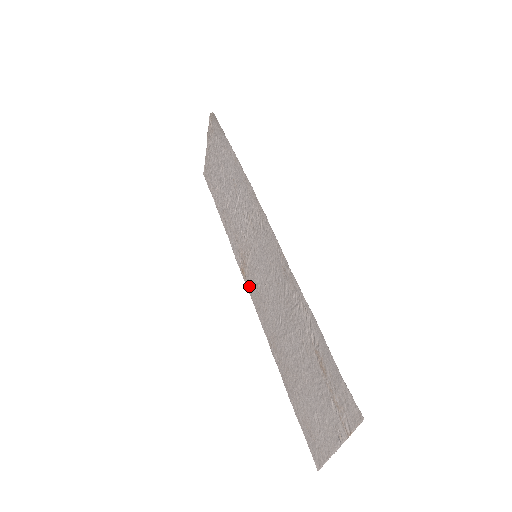
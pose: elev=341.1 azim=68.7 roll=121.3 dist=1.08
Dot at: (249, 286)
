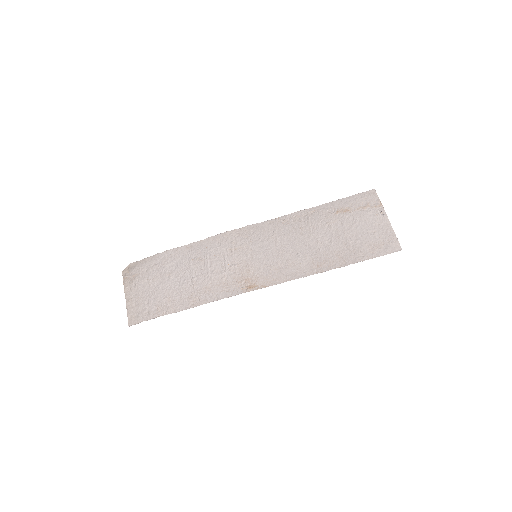
Dot at: (265, 282)
